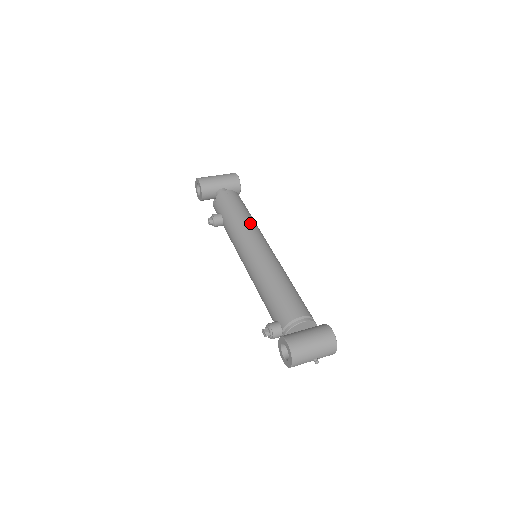
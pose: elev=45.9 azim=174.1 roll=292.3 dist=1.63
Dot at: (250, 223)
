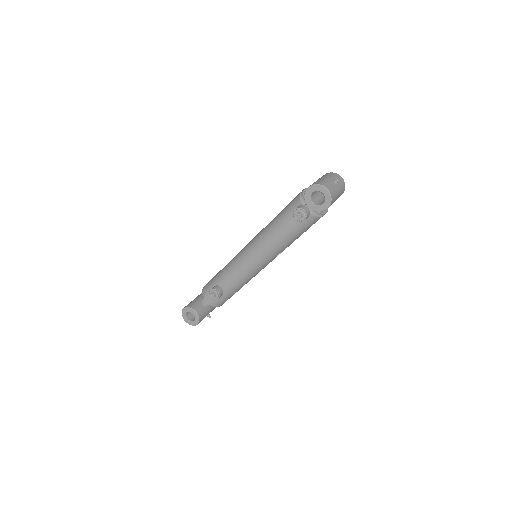
Dot at: occluded
